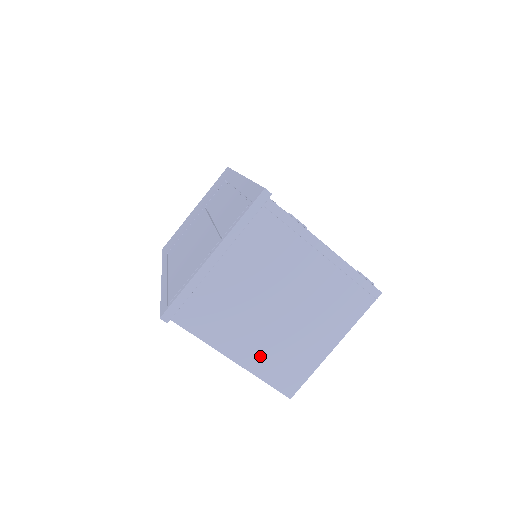
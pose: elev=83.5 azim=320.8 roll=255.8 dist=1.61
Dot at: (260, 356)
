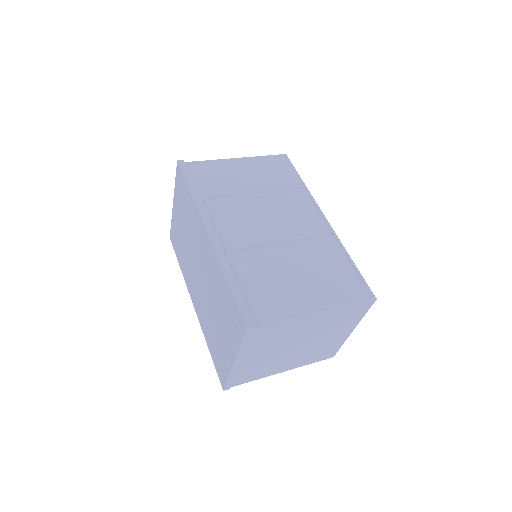
Dot at: (301, 361)
